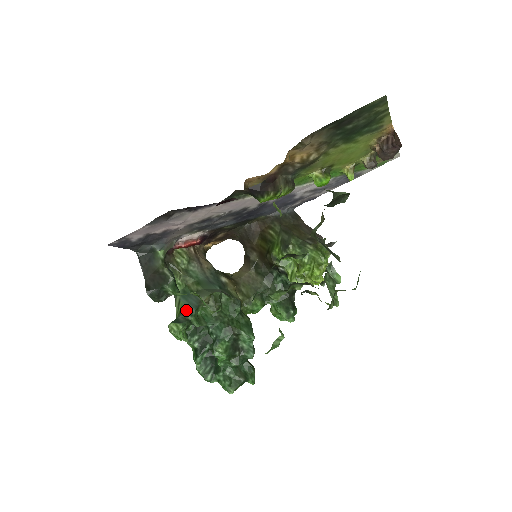
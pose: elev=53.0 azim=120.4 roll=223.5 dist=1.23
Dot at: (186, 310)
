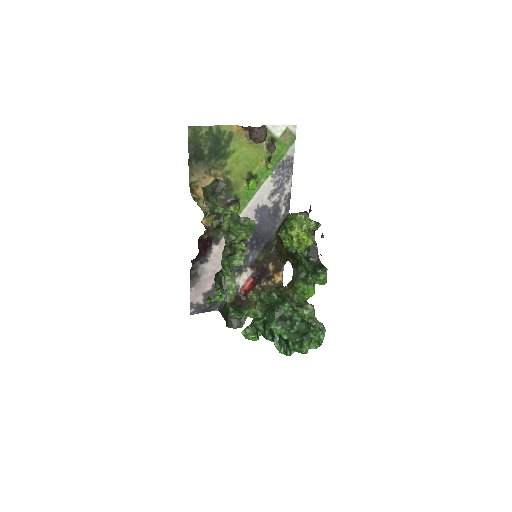
Dot at: occluded
